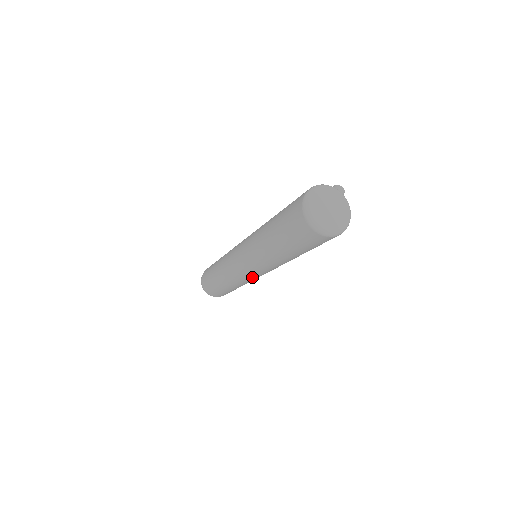
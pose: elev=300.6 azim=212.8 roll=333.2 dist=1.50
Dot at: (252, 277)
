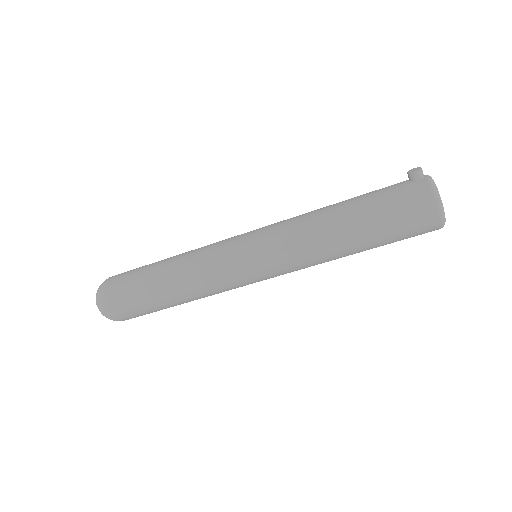
Dot at: occluded
